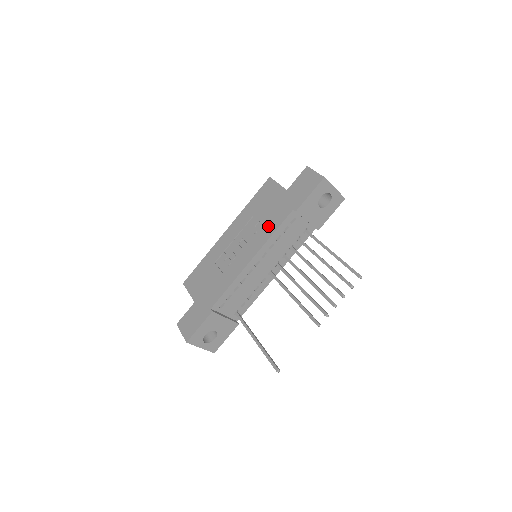
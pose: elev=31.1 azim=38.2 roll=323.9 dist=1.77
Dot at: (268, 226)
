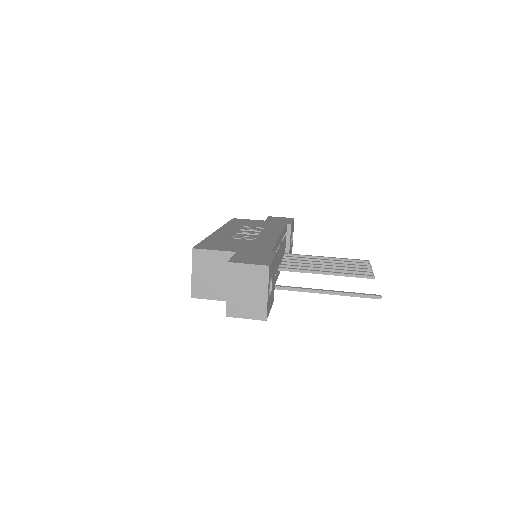
Dot at: (272, 227)
